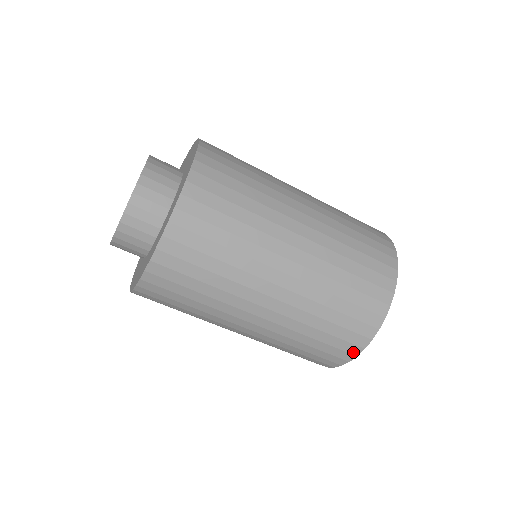
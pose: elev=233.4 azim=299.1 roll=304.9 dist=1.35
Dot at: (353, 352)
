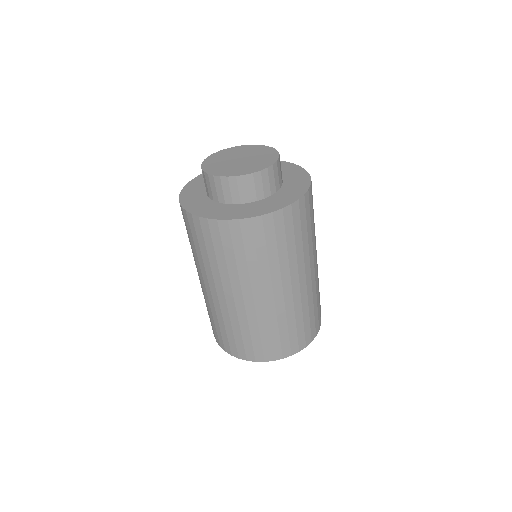
Dot at: (300, 347)
